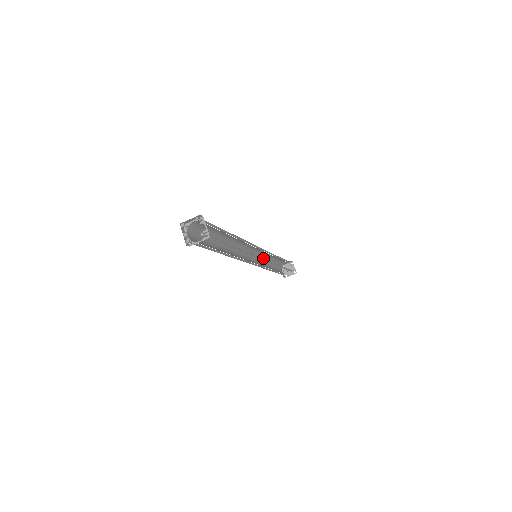
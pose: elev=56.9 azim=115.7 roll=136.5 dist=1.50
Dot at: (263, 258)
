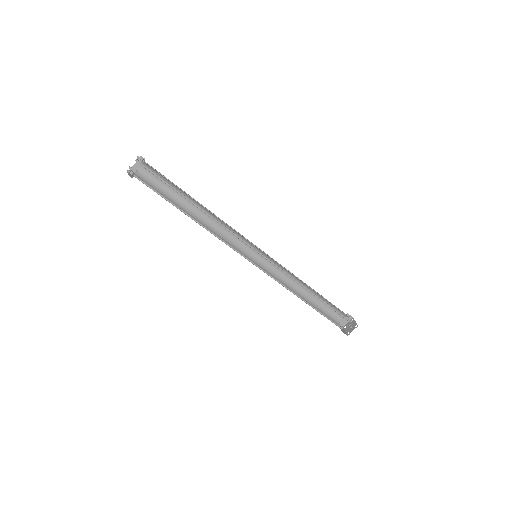
Dot at: (286, 282)
